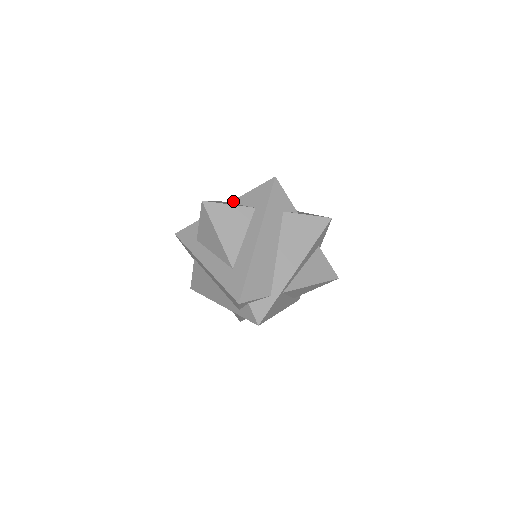
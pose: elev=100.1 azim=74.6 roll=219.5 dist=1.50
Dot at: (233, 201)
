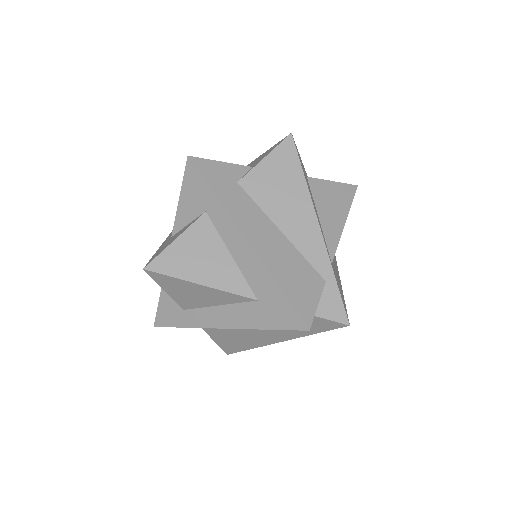
Dot at: (173, 231)
